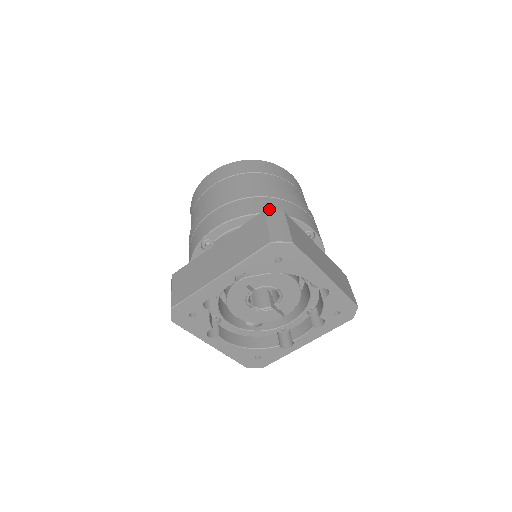
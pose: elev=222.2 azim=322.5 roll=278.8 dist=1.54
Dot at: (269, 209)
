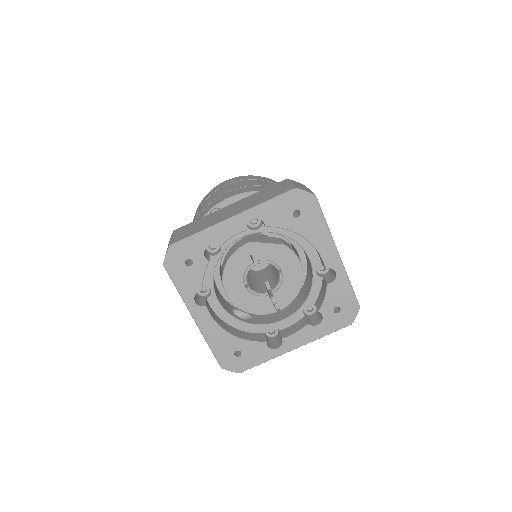
Dot at: occluded
